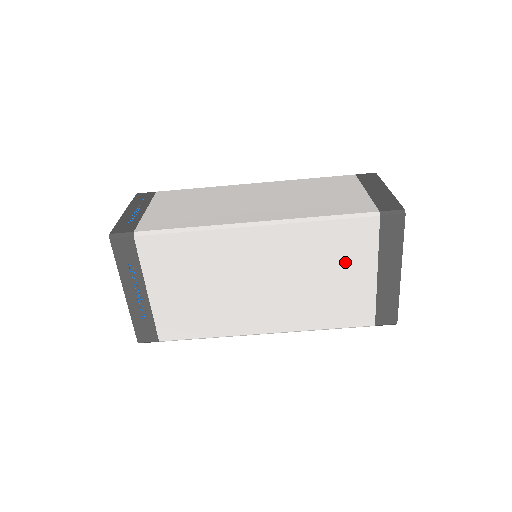
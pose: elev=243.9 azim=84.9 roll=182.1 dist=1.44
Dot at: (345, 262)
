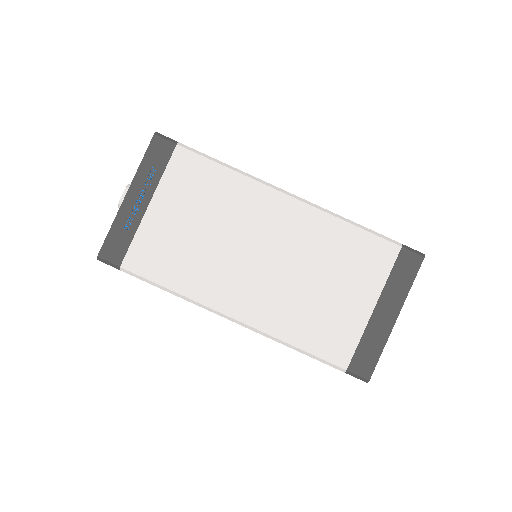
Dot at: (350, 278)
